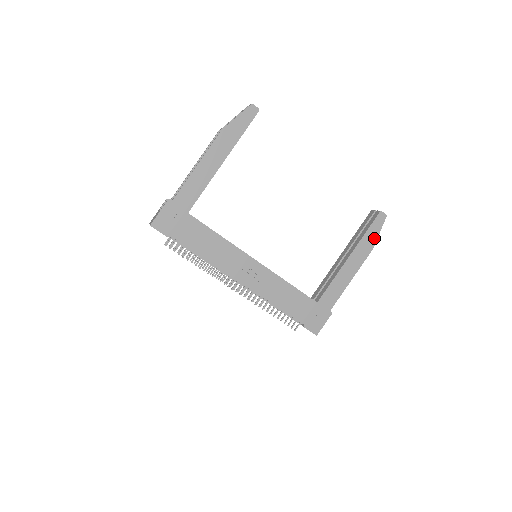
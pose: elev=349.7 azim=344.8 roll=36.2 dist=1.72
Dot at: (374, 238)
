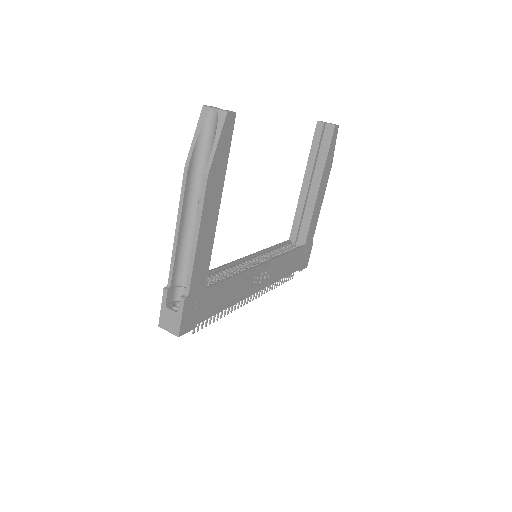
Dot at: (332, 155)
